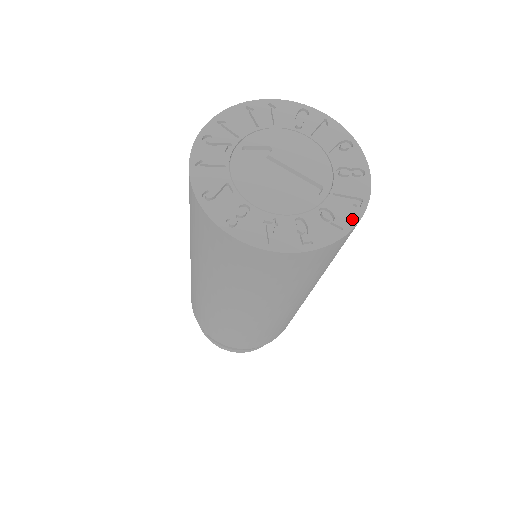
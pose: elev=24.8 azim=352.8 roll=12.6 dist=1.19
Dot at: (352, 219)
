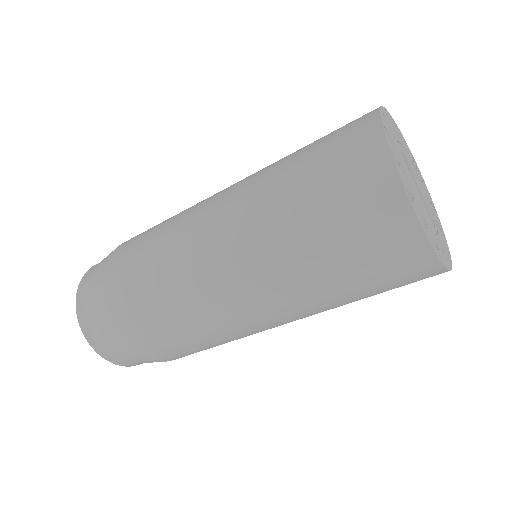
Dot at: (450, 262)
